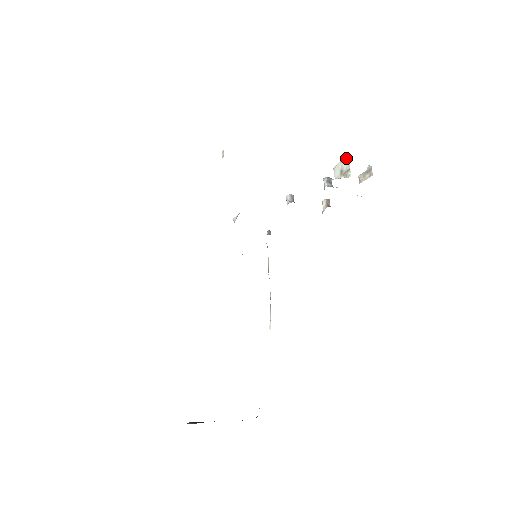
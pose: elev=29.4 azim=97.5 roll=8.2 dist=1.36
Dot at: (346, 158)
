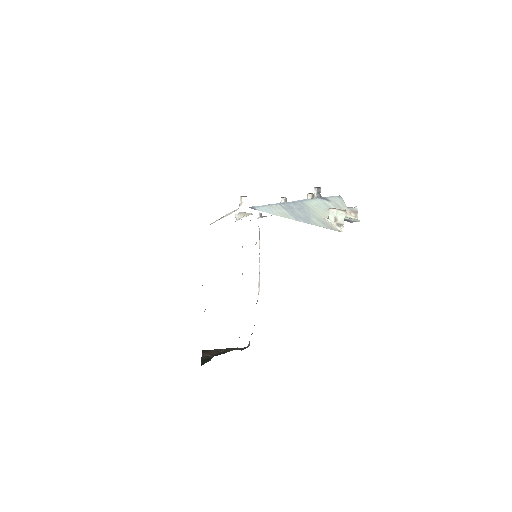
Dot at: (342, 213)
